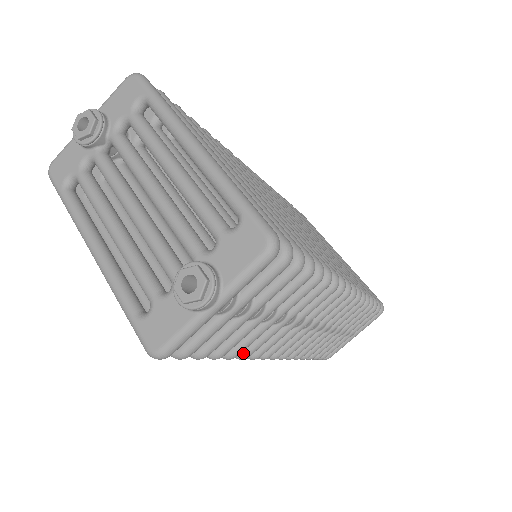
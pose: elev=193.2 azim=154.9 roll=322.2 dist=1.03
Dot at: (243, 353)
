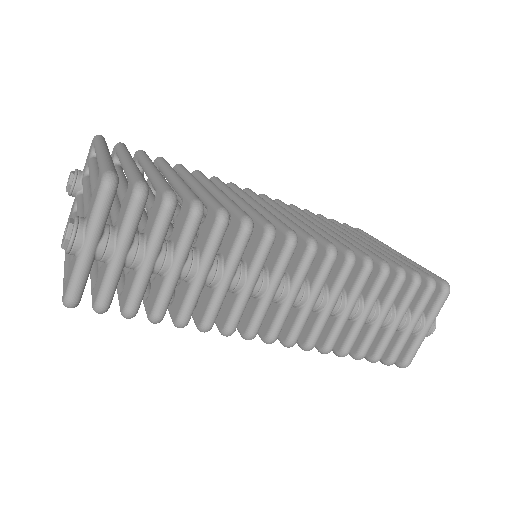
Dot at: (202, 323)
